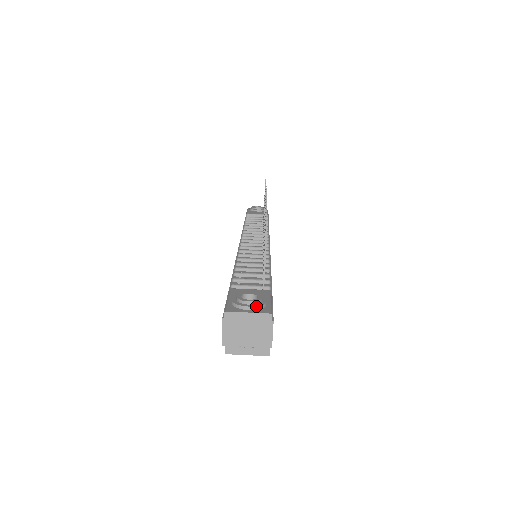
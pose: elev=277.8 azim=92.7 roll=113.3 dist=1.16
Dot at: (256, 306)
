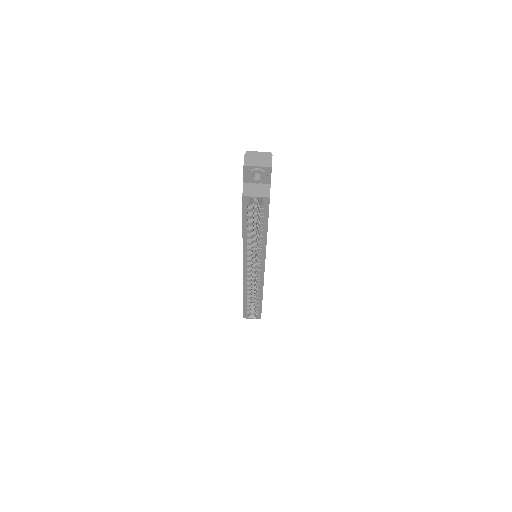
Dot at: (263, 152)
